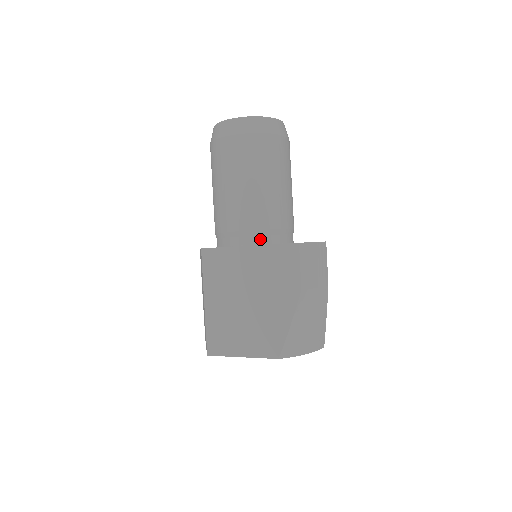
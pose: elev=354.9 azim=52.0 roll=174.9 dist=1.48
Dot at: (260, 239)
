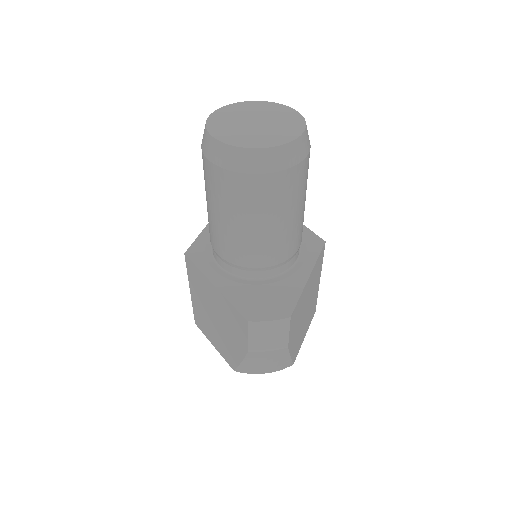
Dot at: (237, 271)
